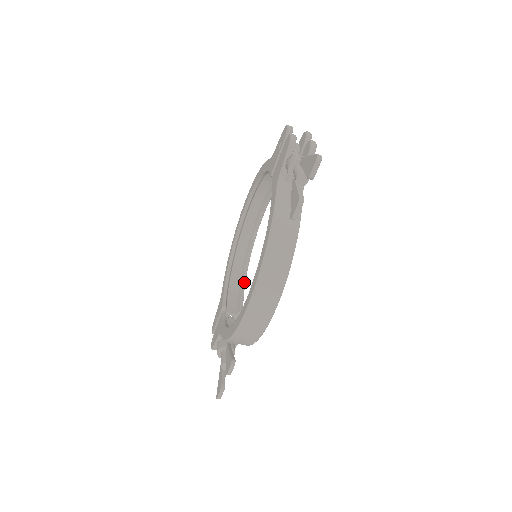
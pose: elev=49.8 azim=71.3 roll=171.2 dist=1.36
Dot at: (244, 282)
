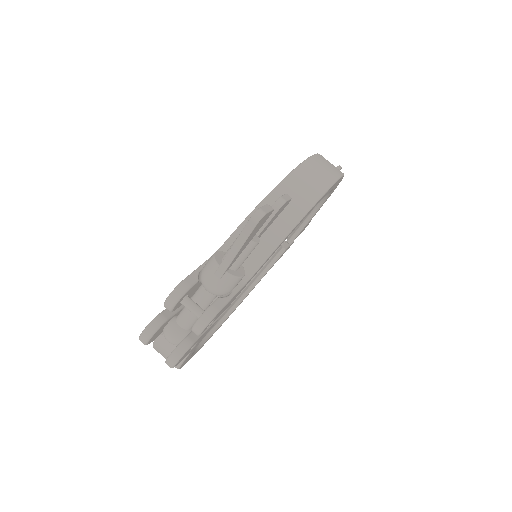
Dot at: occluded
